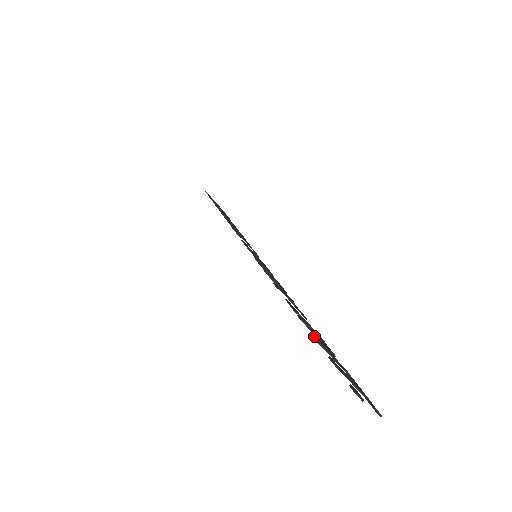
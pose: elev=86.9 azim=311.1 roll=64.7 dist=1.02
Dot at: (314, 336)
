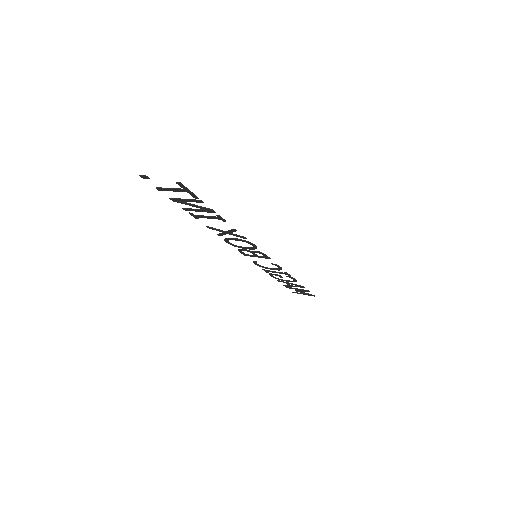
Dot at: (171, 199)
